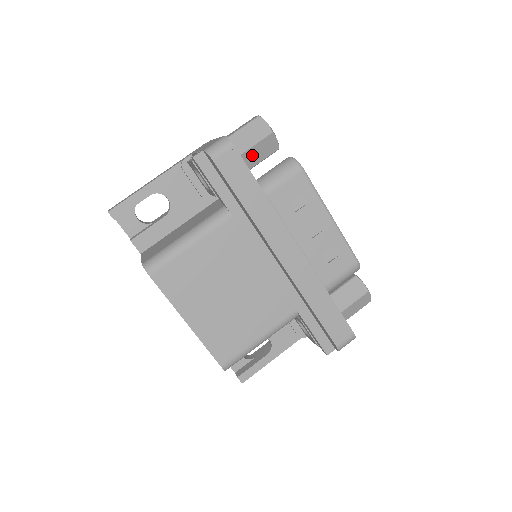
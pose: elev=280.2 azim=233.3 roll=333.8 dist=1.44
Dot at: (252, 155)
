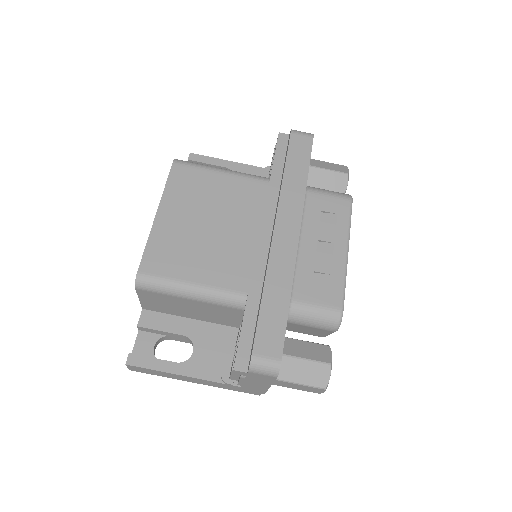
Dot at: (320, 177)
